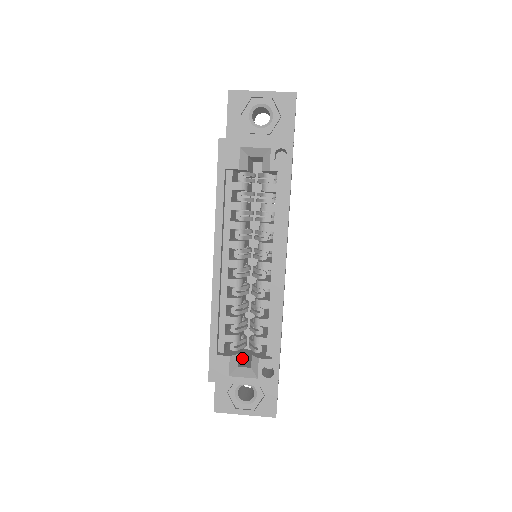
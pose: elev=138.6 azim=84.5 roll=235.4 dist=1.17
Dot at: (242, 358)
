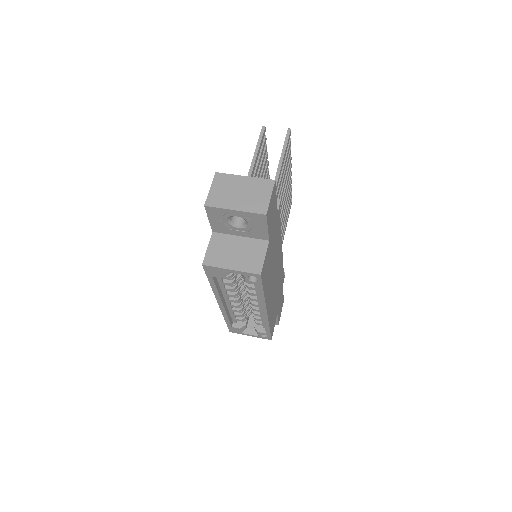
Dot at: (251, 314)
